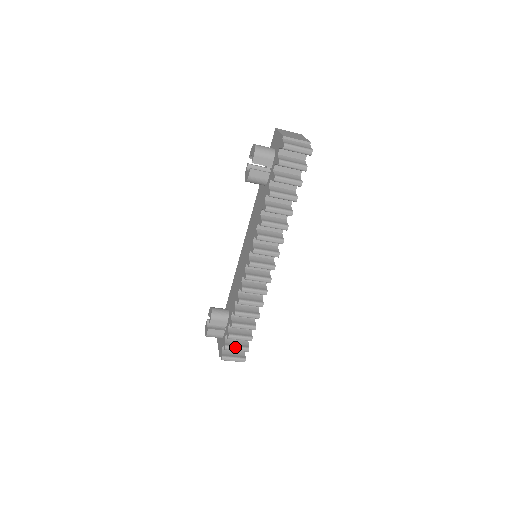
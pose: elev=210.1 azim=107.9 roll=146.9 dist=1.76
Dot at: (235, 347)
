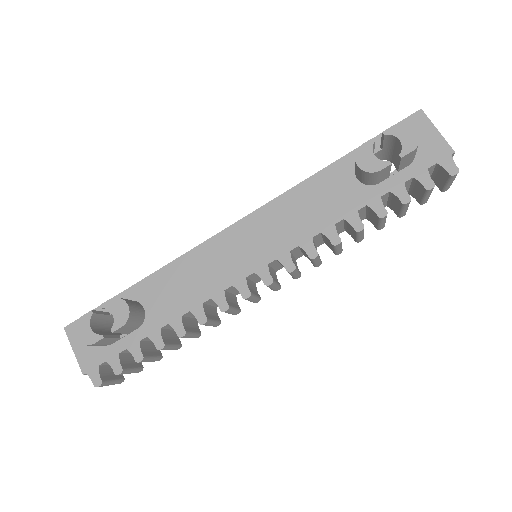
Dot at: (131, 370)
